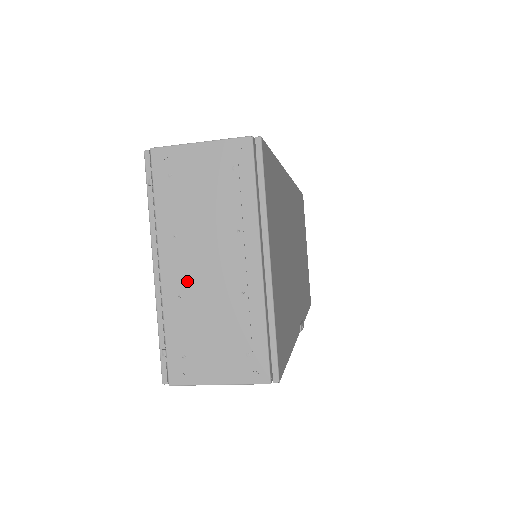
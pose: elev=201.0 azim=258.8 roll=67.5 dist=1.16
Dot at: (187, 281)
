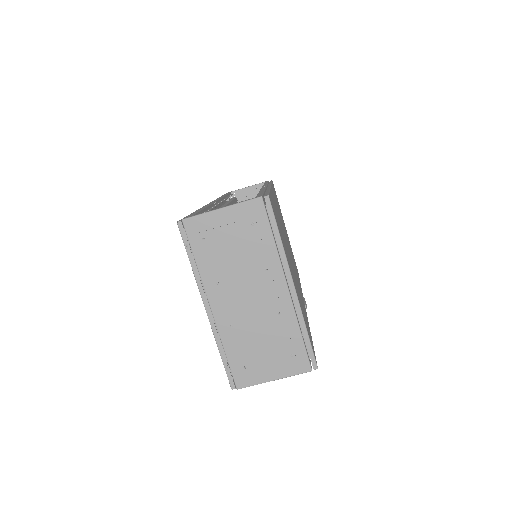
Dot at: (235, 314)
